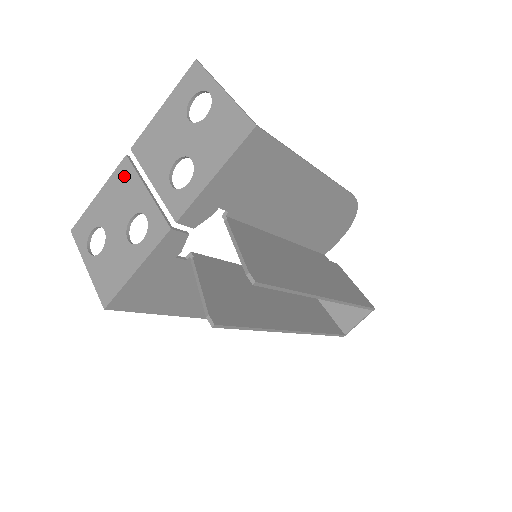
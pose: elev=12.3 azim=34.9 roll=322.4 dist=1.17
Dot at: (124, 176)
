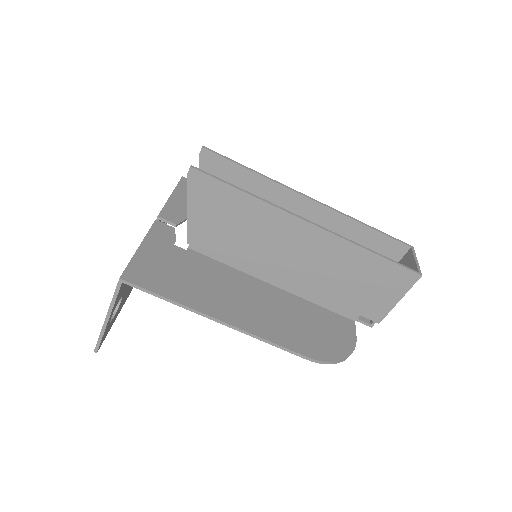
Dot at: occluded
